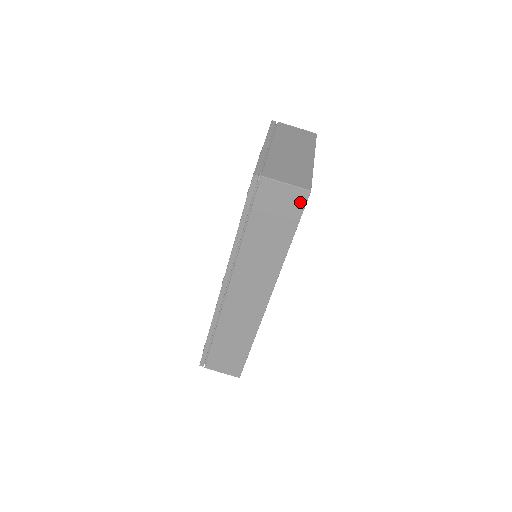
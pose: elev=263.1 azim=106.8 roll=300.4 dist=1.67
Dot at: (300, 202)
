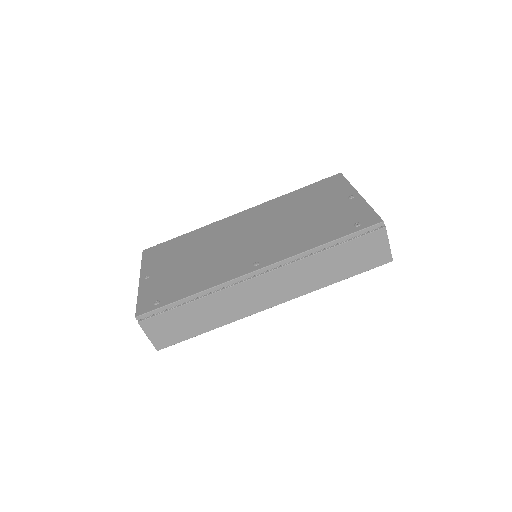
Dot at: (380, 262)
